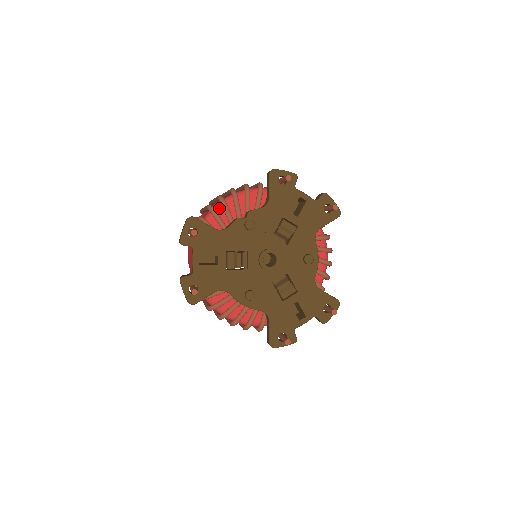
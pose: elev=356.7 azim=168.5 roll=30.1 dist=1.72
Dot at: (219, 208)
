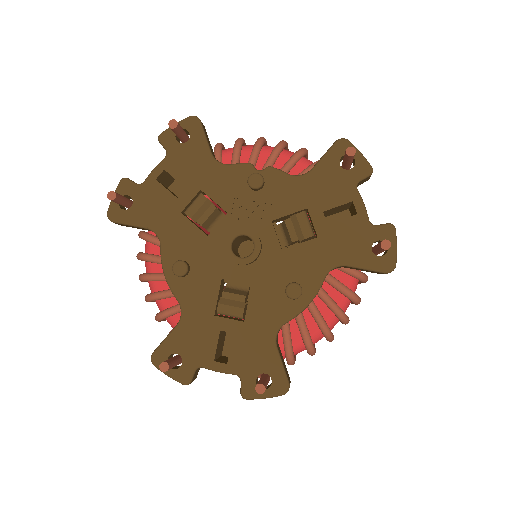
Dot at: (249, 149)
